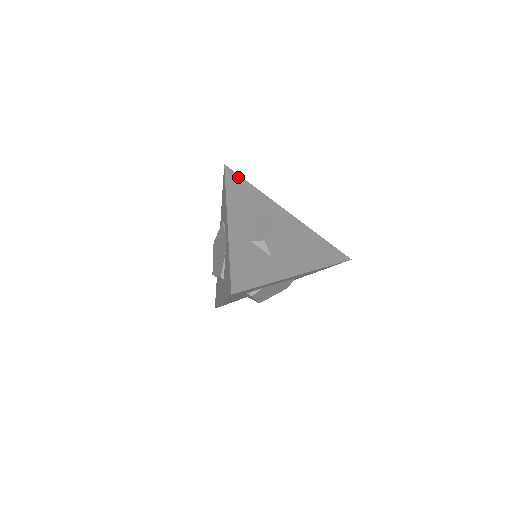
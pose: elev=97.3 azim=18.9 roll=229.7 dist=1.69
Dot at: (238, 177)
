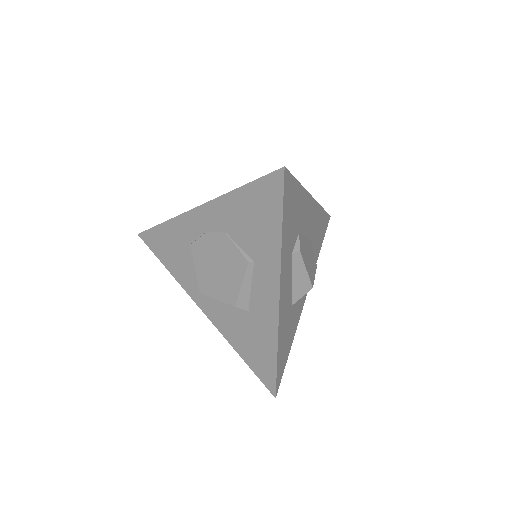
Dot at: occluded
